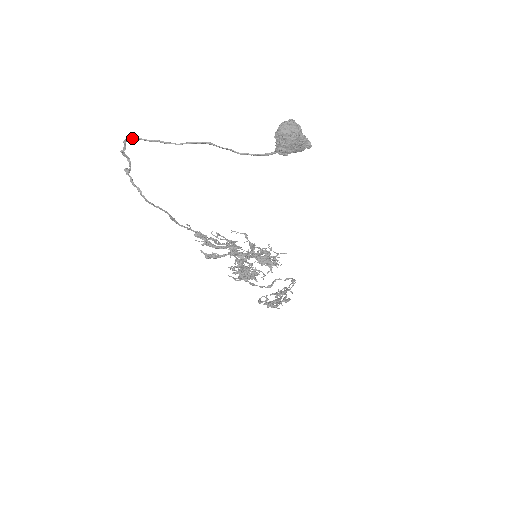
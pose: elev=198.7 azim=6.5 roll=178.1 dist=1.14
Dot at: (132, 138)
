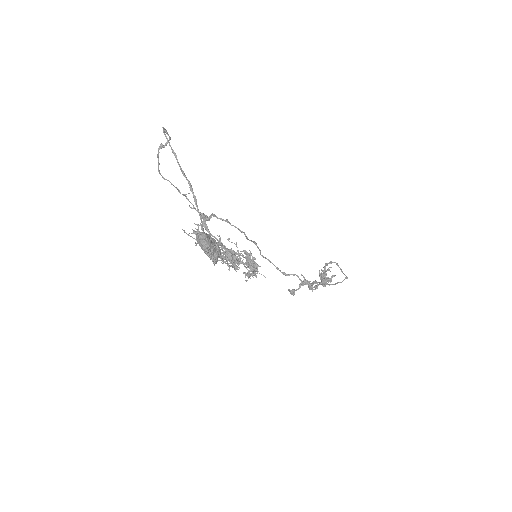
Dot at: (163, 132)
